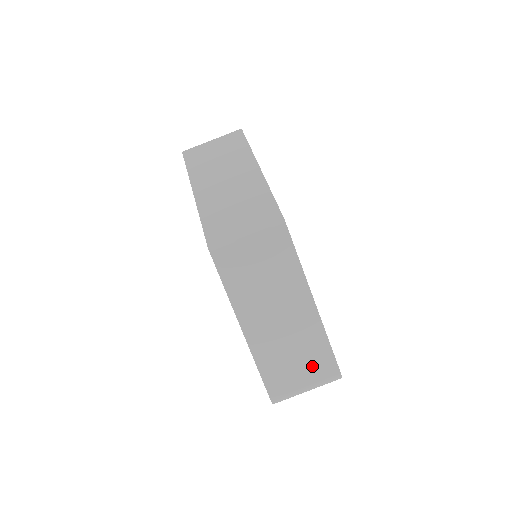
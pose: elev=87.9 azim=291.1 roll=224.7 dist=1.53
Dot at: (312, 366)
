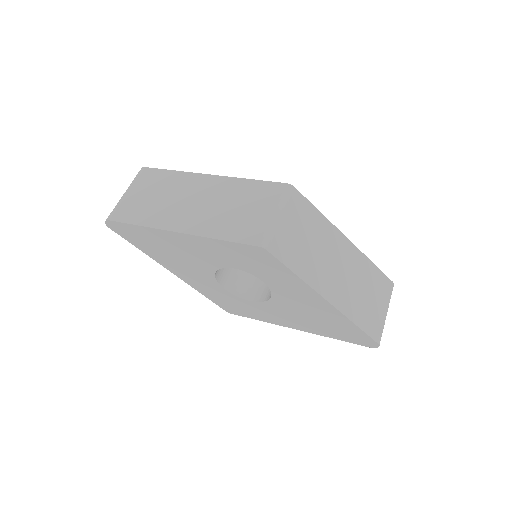
Dot at: (378, 291)
